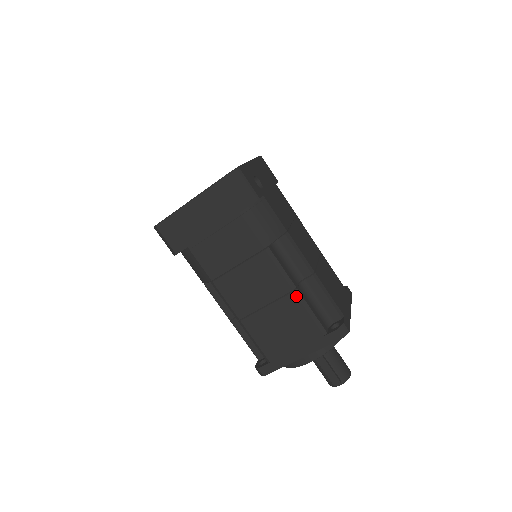
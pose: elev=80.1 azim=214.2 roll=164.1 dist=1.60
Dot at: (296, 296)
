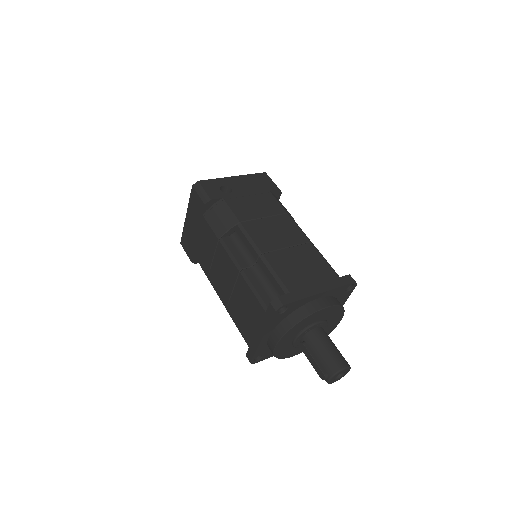
Dot at: (242, 276)
